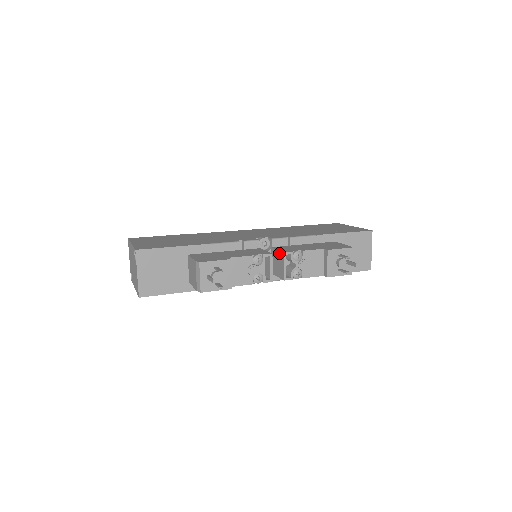
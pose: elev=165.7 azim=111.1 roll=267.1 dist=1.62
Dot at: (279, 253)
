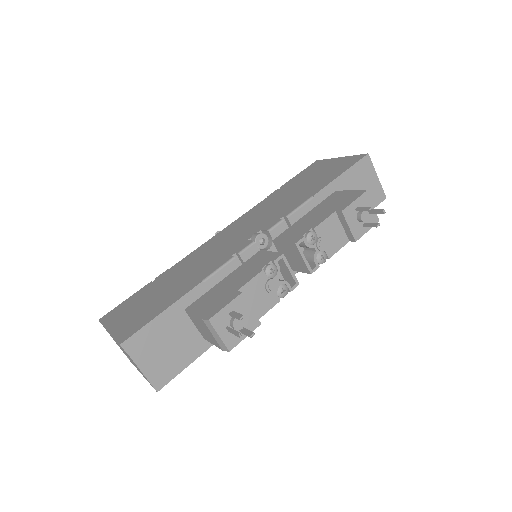
Dot at: (288, 246)
